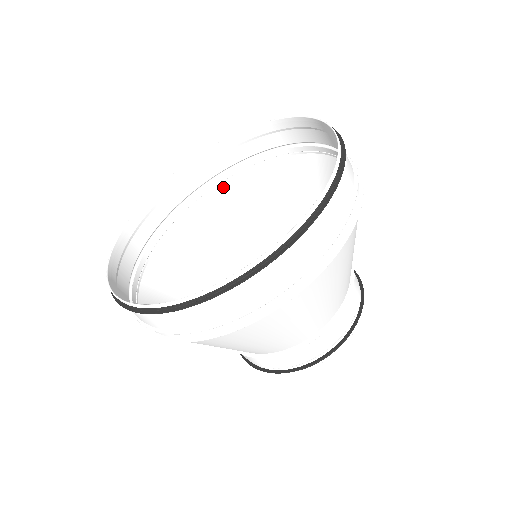
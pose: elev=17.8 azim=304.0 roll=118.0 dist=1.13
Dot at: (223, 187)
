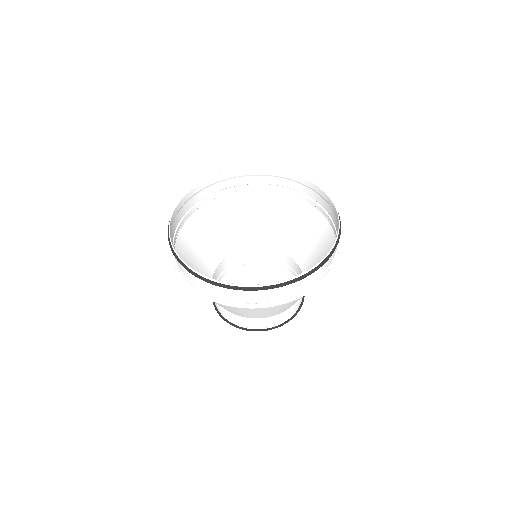
Dot at: (218, 201)
